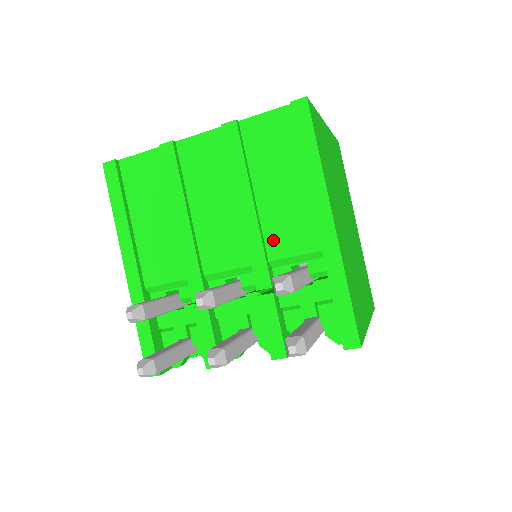
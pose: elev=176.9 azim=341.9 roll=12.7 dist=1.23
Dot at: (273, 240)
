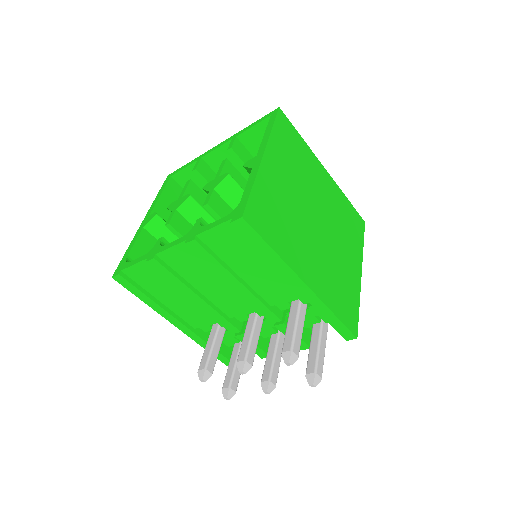
Dot at: (267, 296)
